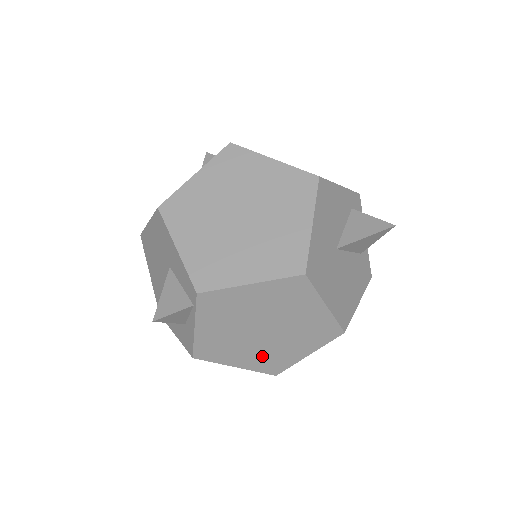
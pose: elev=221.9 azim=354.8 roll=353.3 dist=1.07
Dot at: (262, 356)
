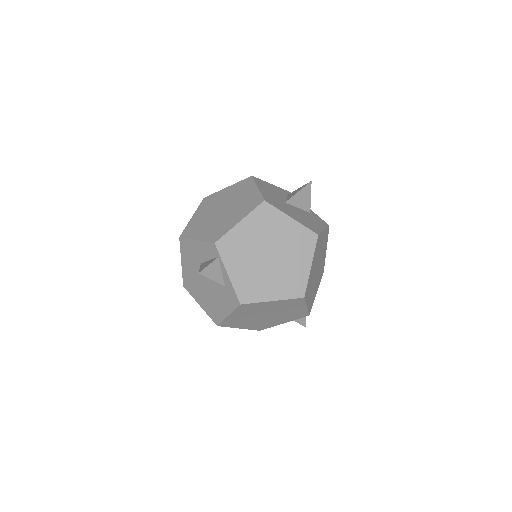
Dot at: (283, 281)
